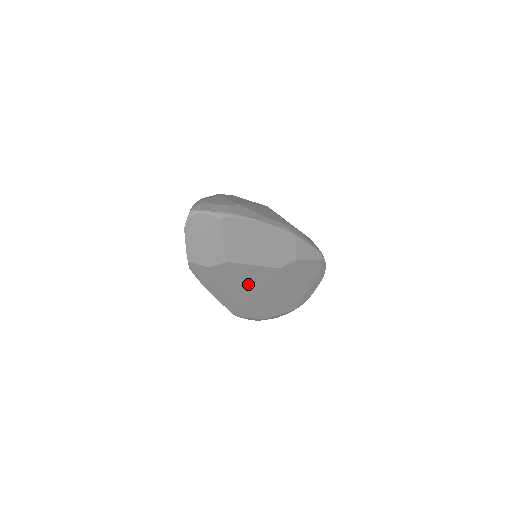
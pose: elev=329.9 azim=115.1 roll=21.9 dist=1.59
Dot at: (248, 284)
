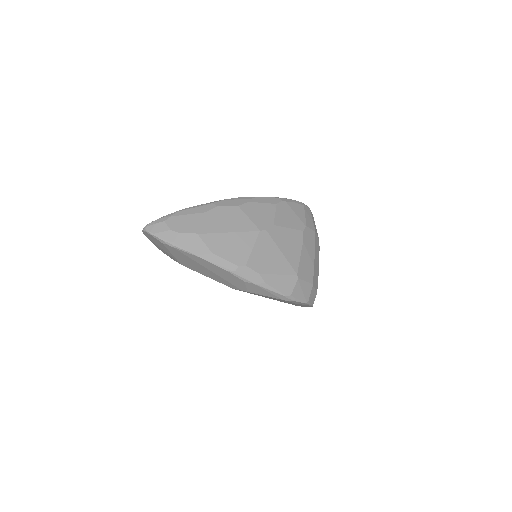
Dot at: occluded
